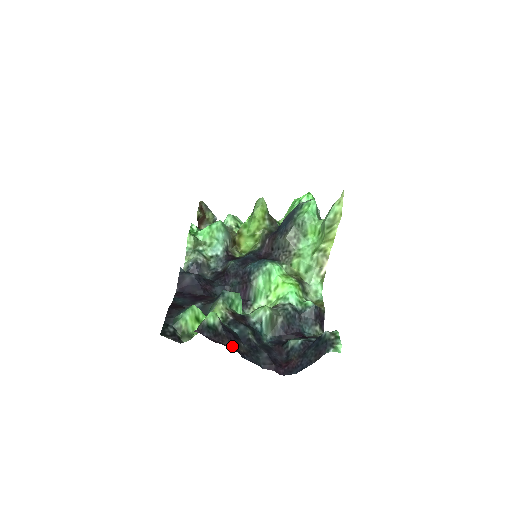
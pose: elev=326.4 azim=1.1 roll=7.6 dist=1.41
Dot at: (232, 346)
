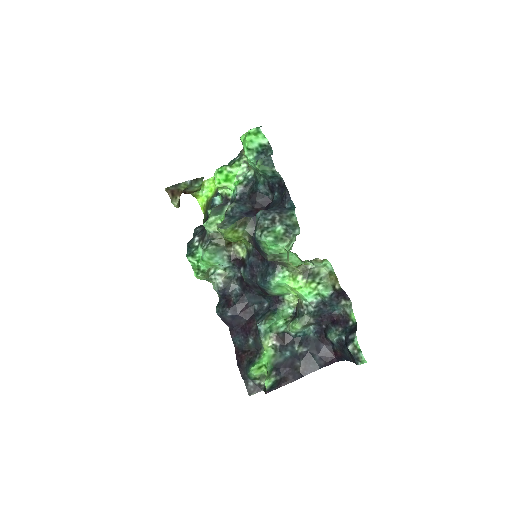
Dot at: (293, 377)
